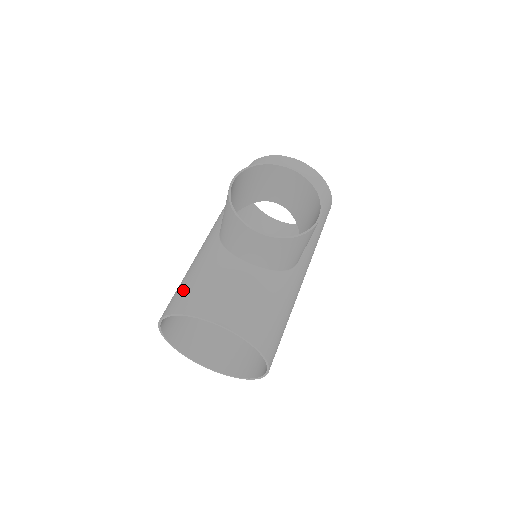
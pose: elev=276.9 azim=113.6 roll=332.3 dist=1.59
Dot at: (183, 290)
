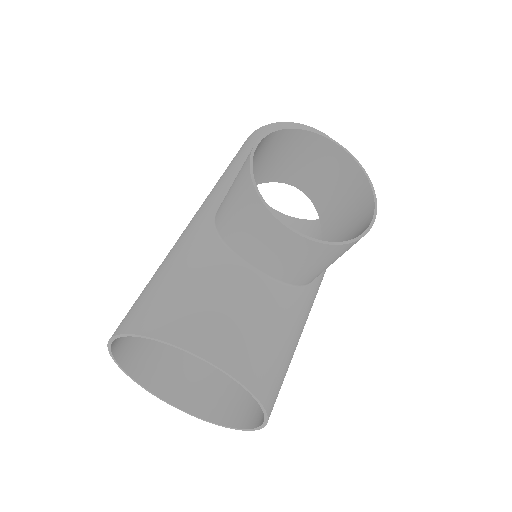
Dot at: (155, 297)
